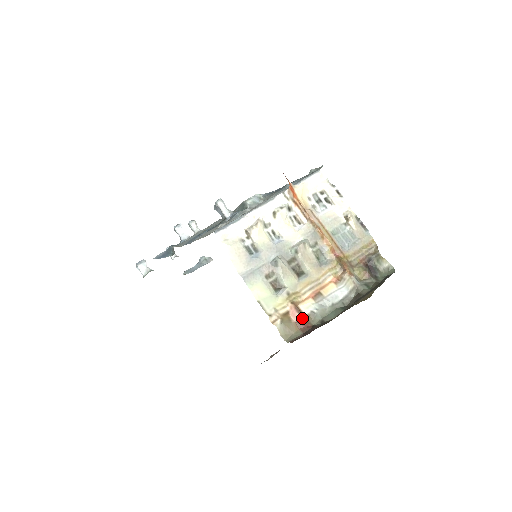
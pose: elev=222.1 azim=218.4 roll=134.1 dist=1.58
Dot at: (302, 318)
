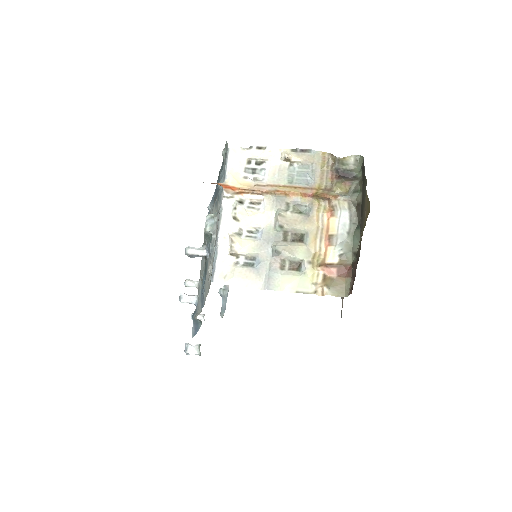
Dot at: (338, 268)
